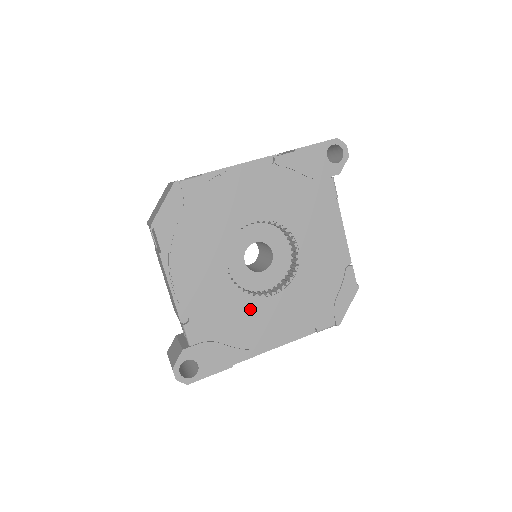
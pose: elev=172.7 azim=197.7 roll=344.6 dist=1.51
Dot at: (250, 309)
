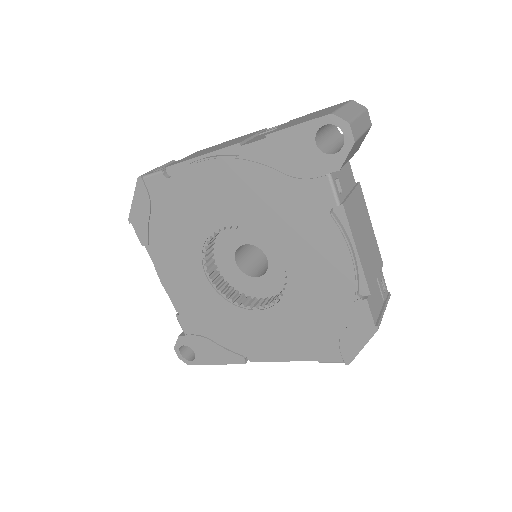
Dot at: (235, 318)
